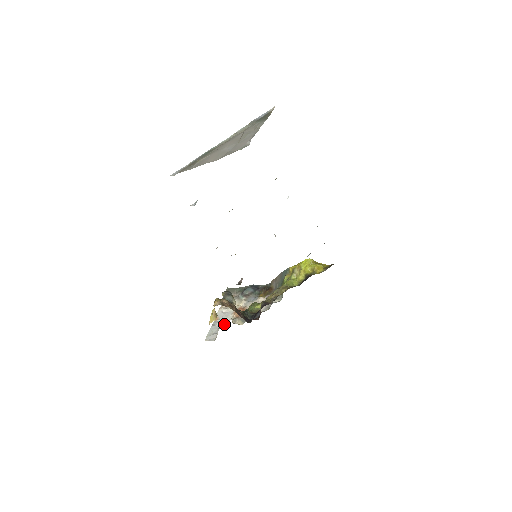
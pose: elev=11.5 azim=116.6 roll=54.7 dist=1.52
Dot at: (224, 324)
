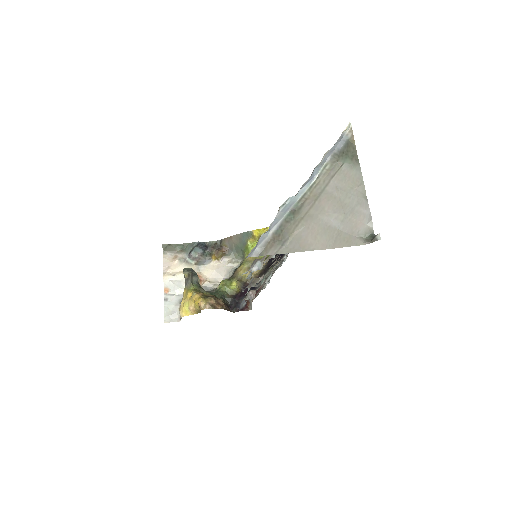
Dot at: (181, 298)
